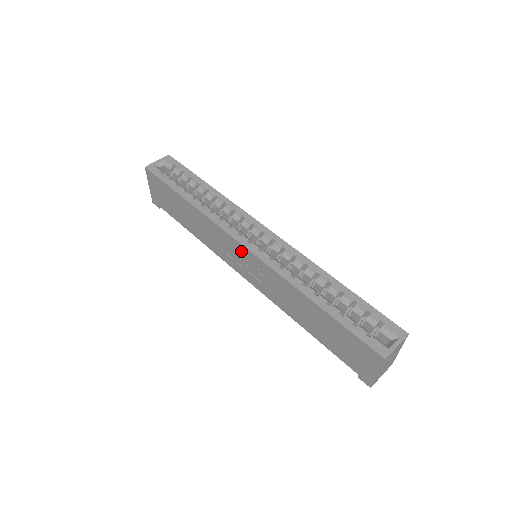
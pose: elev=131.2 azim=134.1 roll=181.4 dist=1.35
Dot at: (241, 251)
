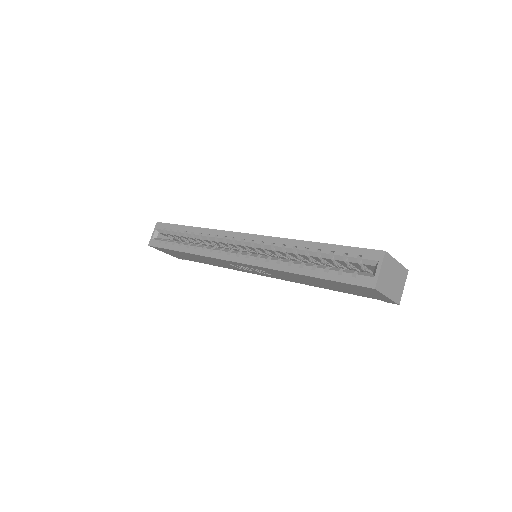
Dot at: (239, 265)
